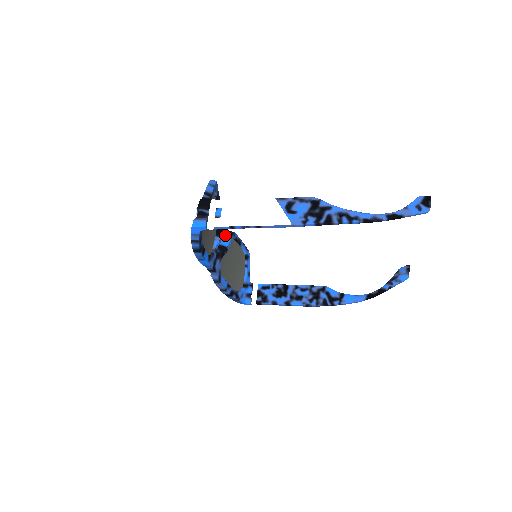
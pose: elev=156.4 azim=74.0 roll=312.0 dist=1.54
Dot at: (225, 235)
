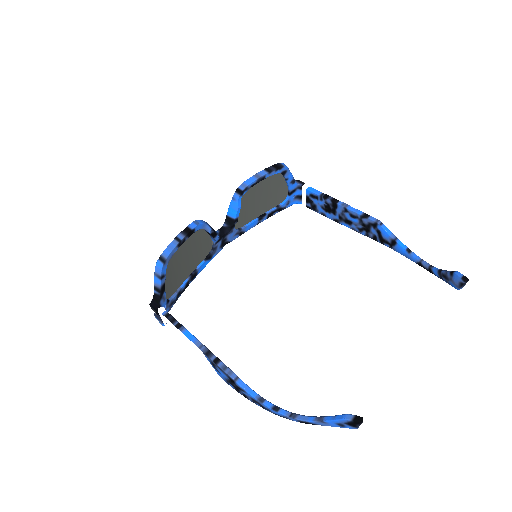
Dot at: (232, 201)
